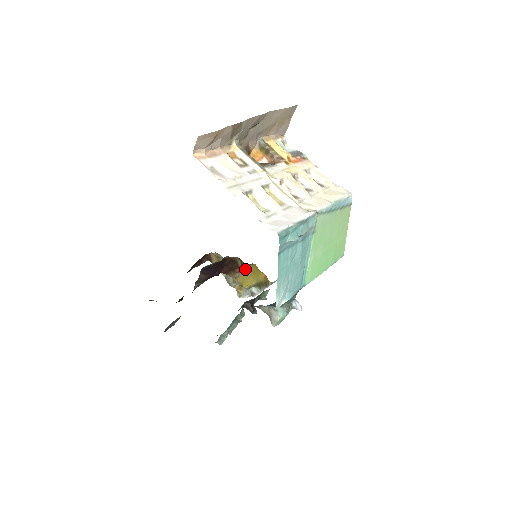
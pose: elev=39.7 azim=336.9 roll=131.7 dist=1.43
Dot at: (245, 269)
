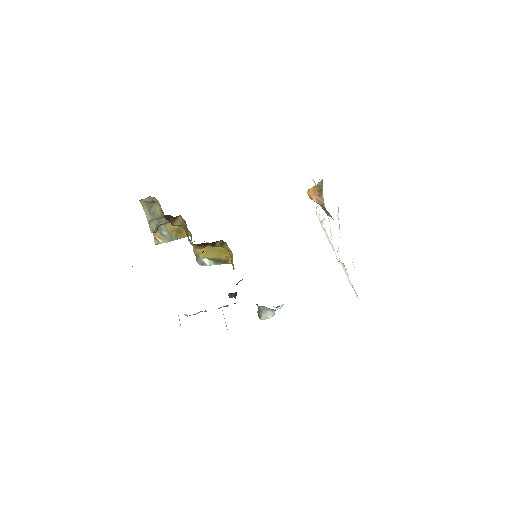
Dot at: occluded
